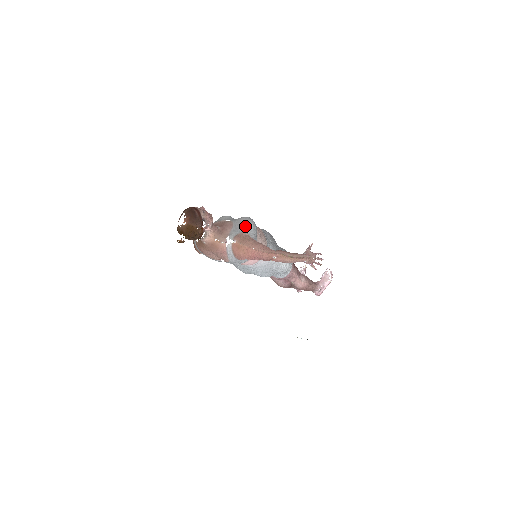
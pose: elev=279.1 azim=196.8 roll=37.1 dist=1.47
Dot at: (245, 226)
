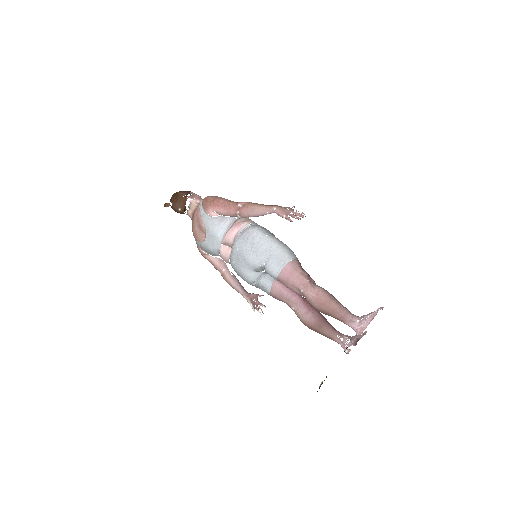
Dot at: occluded
